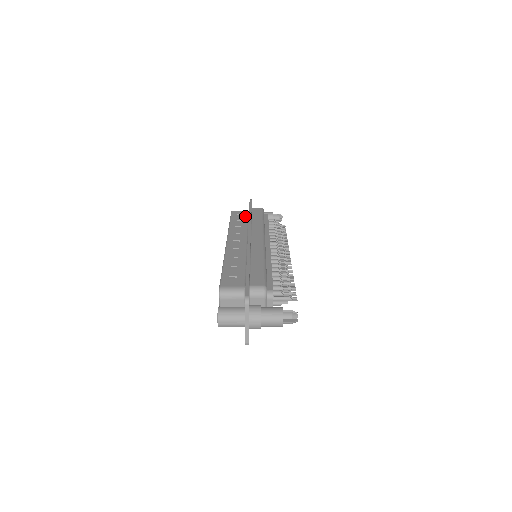
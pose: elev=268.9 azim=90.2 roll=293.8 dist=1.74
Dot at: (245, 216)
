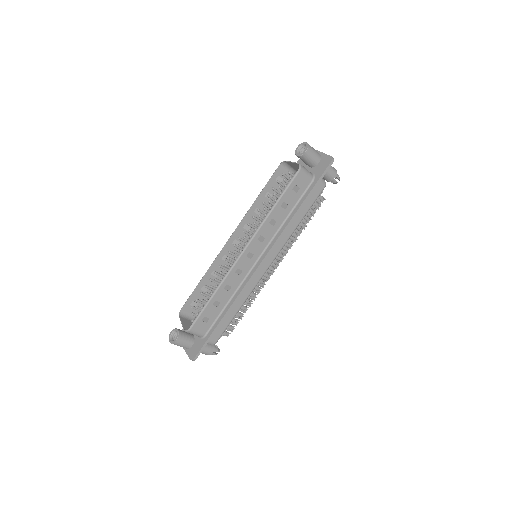
Dot at: (298, 196)
